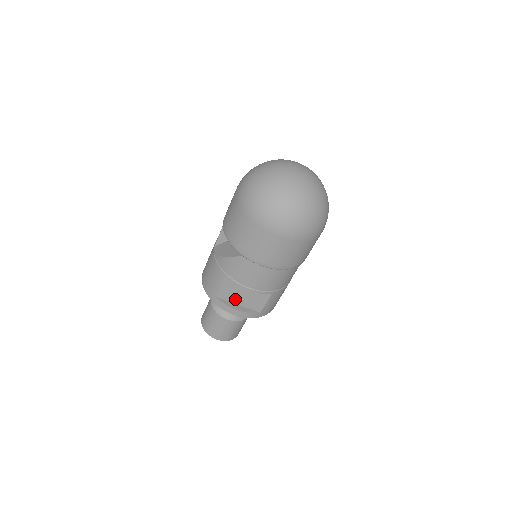
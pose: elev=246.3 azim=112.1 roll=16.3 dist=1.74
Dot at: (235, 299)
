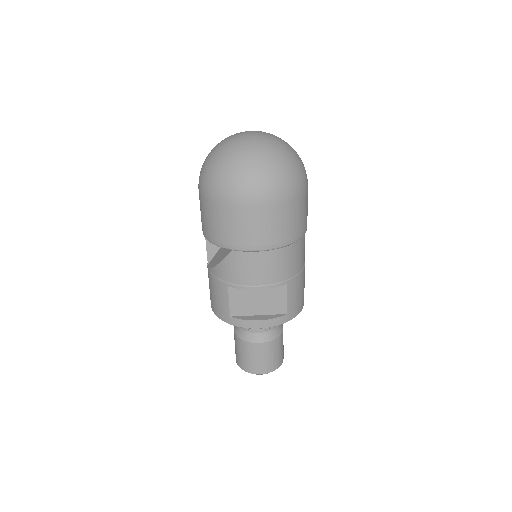
Dot at: (252, 310)
